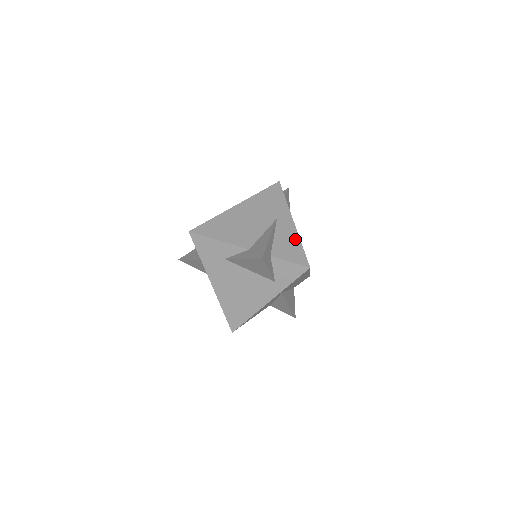
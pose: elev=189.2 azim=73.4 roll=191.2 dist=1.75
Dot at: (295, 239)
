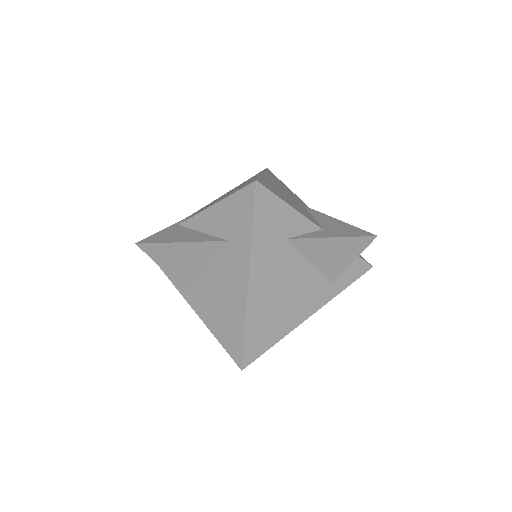
Dot at: occluded
